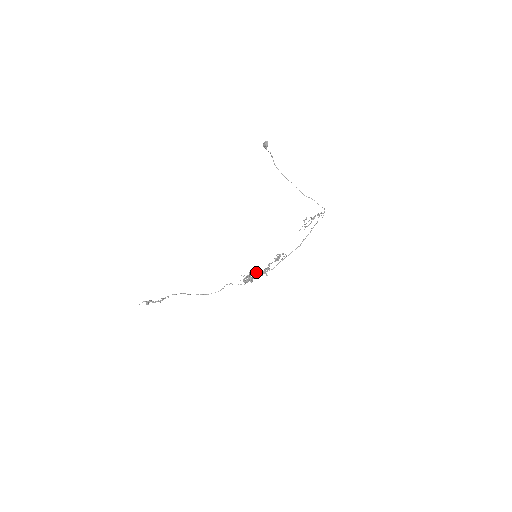
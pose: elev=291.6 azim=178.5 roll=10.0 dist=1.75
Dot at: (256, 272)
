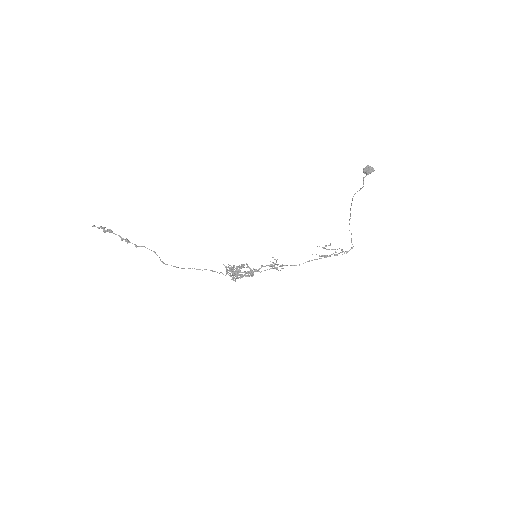
Dot at: (245, 275)
